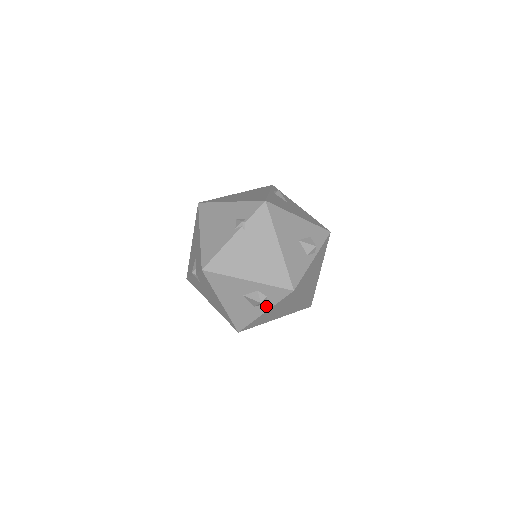
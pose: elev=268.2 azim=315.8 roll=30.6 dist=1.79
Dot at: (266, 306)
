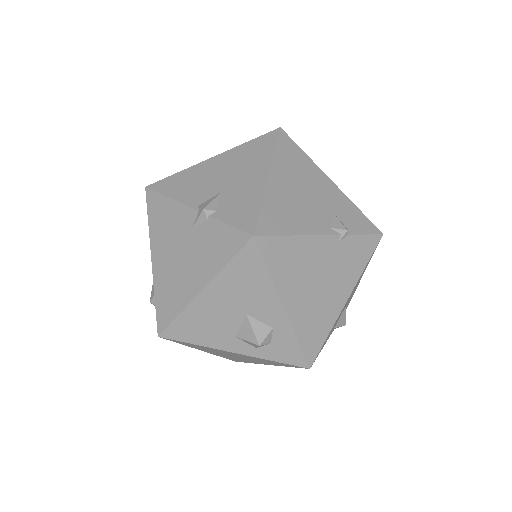
Dot at: (249, 349)
